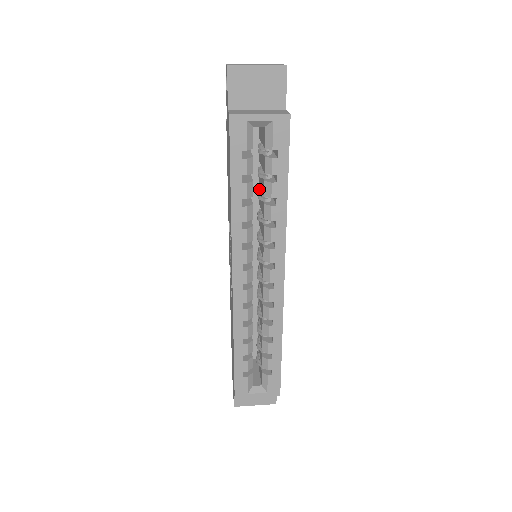
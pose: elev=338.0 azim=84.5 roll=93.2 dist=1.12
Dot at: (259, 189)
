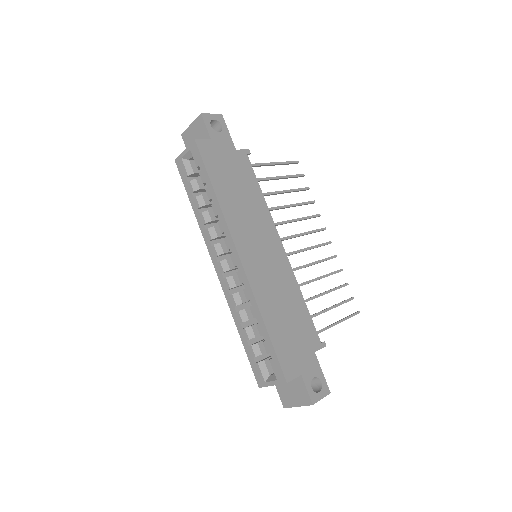
Dot at: occluded
